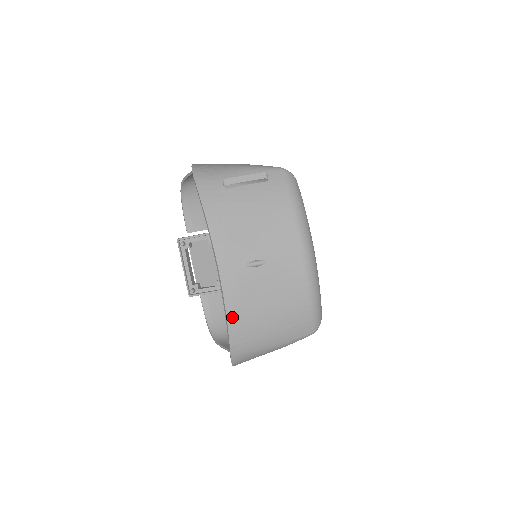
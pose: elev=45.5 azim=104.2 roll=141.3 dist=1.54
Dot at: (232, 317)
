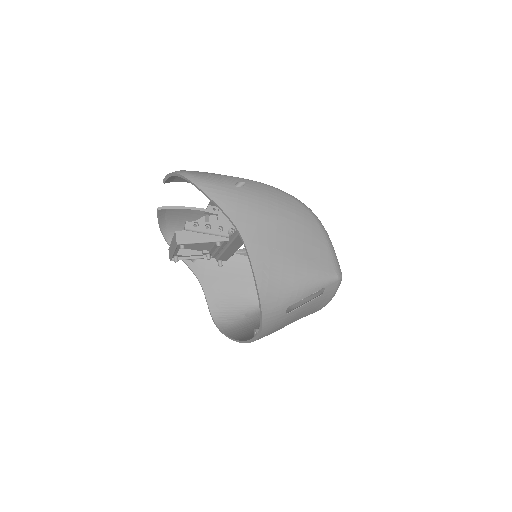
Dot at: occluded
